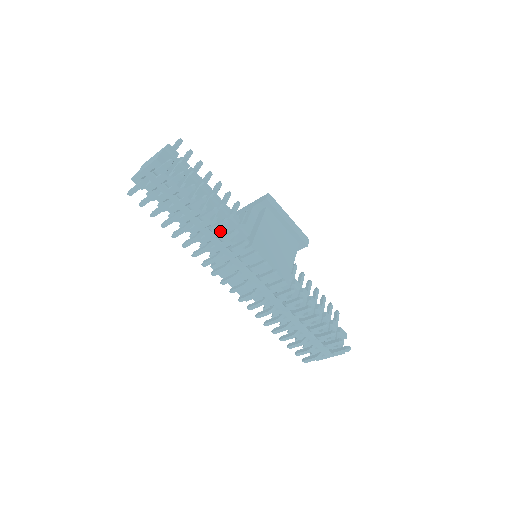
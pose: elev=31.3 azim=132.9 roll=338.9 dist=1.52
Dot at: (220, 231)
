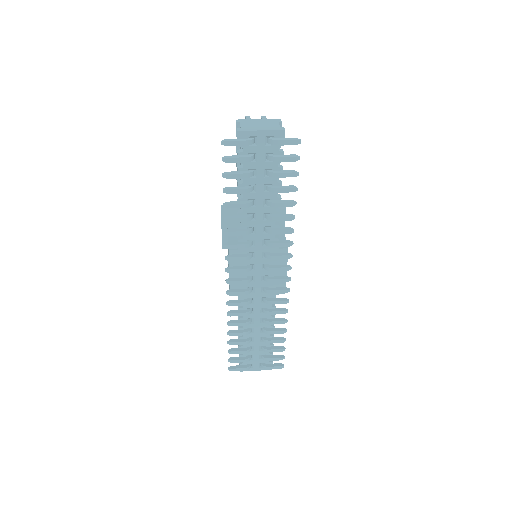
Dot at: (274, 223)
